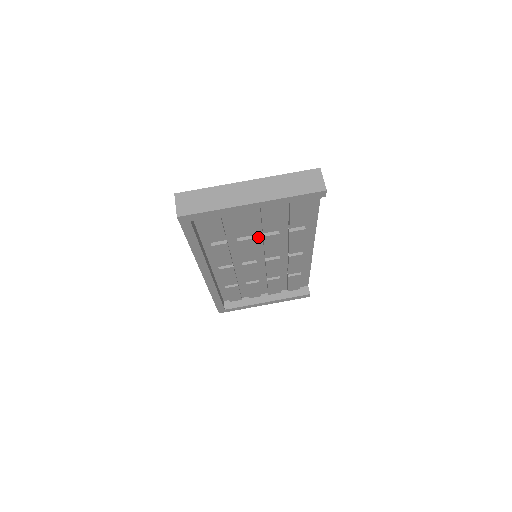
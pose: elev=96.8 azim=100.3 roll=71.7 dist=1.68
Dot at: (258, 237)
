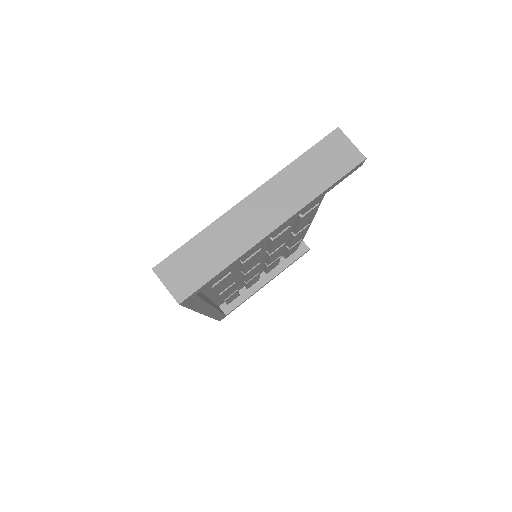
Dot at: occluded
